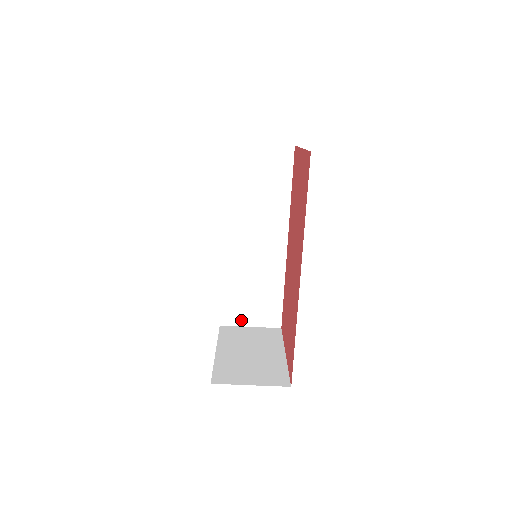
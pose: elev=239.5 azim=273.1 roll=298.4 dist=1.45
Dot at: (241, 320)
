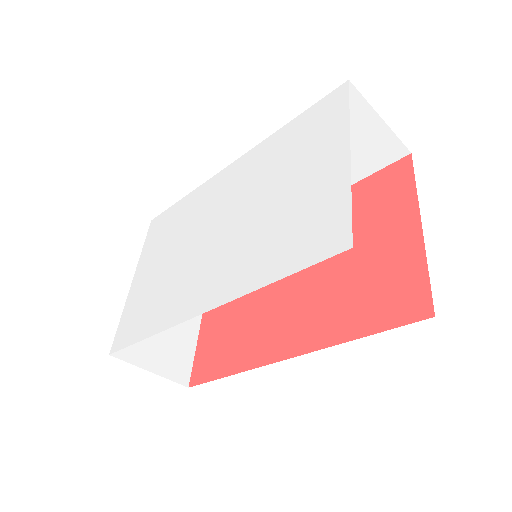
Dot at: occluded
